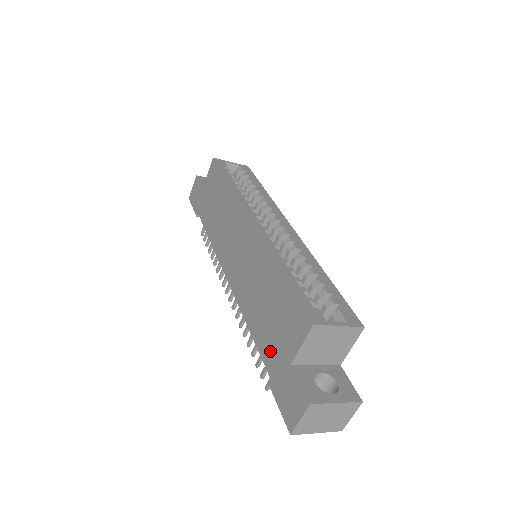
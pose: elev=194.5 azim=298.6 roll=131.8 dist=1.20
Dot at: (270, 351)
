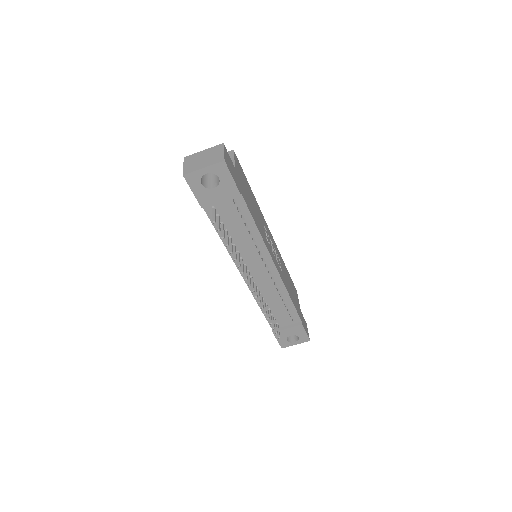
Dot at: occluded
